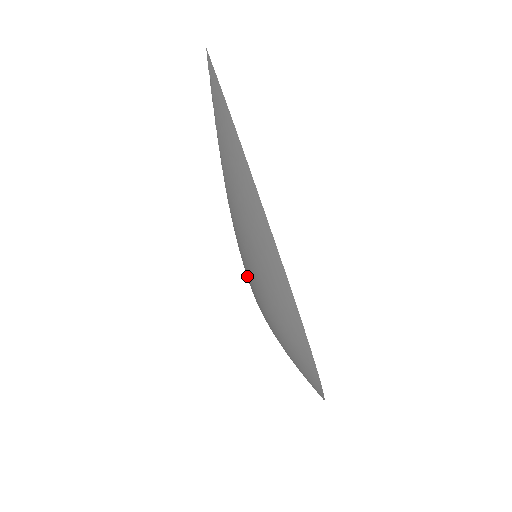
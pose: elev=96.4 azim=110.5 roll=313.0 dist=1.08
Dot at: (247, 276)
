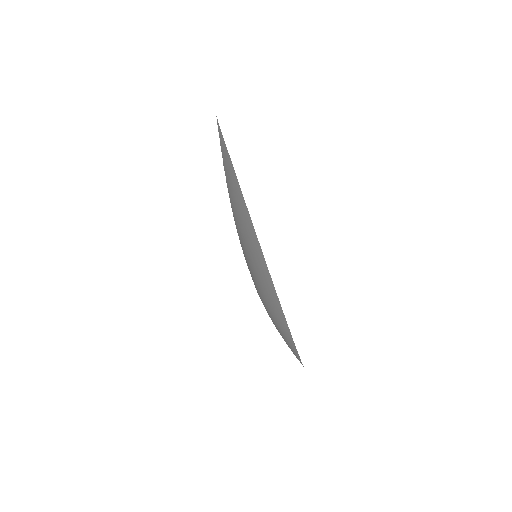
Dot at: occluded
